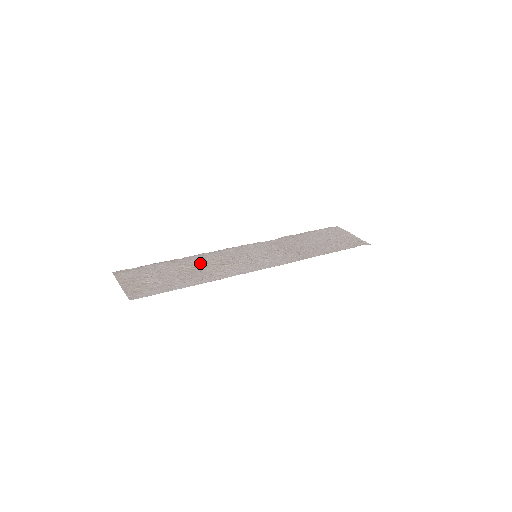
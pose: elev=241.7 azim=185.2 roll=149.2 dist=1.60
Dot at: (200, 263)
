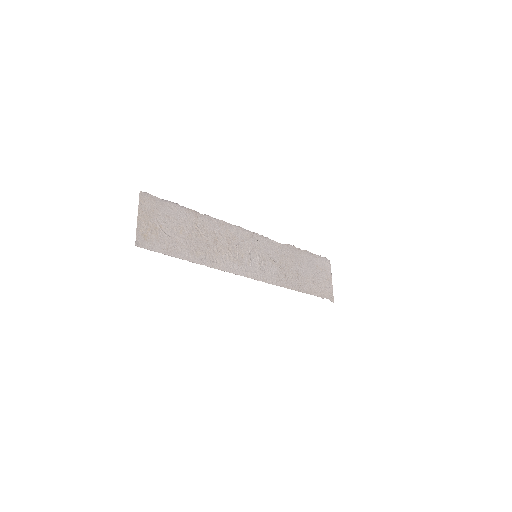
Dot at: (213, 233)
